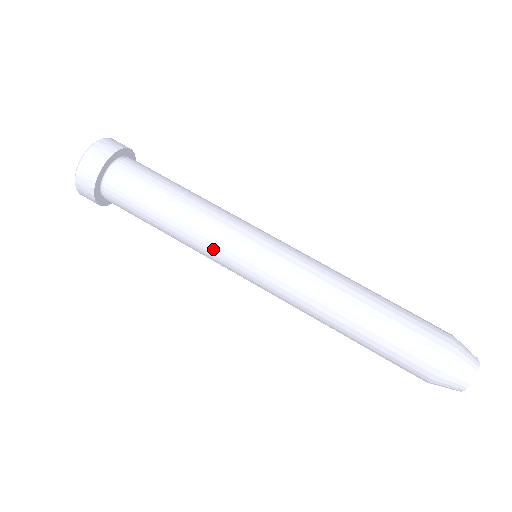
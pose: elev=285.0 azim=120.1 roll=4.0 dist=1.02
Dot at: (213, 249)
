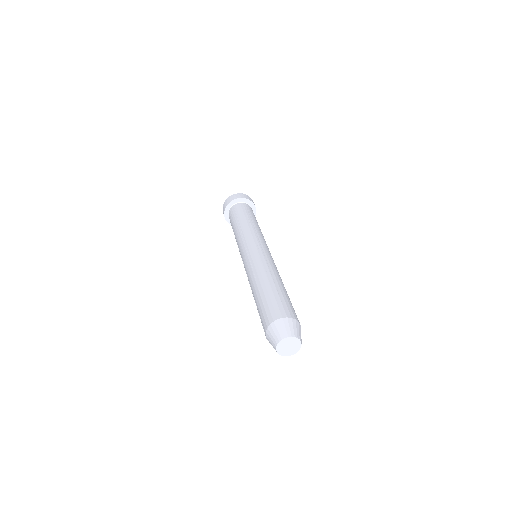
Dot at: (242, 238)
